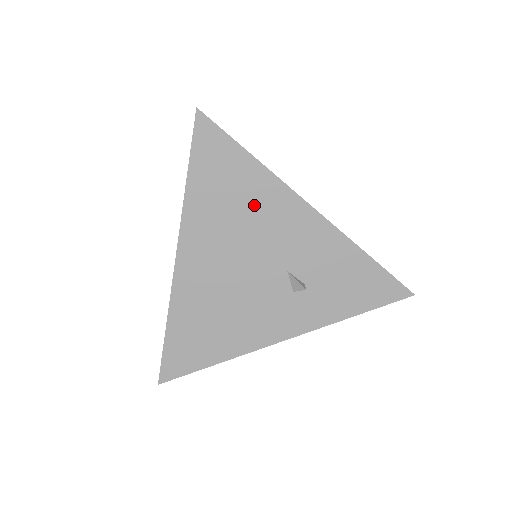
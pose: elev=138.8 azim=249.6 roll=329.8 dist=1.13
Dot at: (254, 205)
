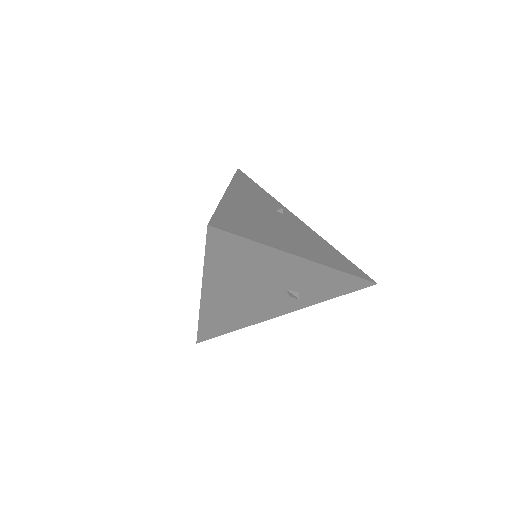
Dot at: (260, 265)
